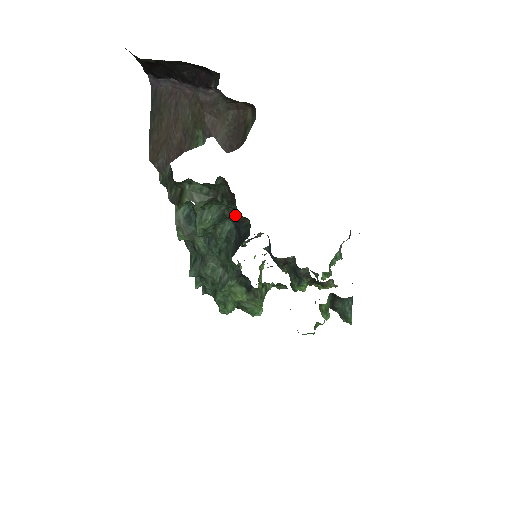
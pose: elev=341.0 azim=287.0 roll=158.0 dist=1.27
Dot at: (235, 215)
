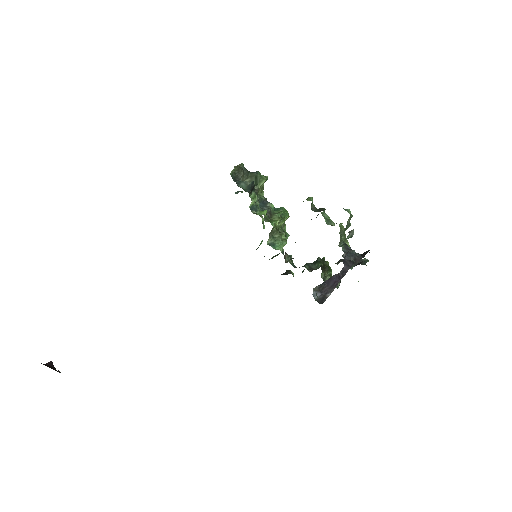
Dot at: occluded
